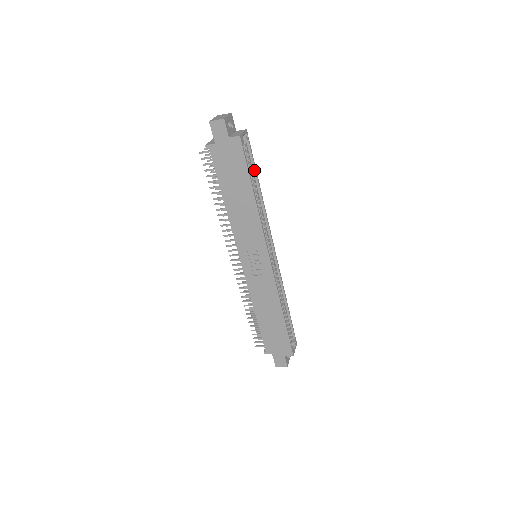
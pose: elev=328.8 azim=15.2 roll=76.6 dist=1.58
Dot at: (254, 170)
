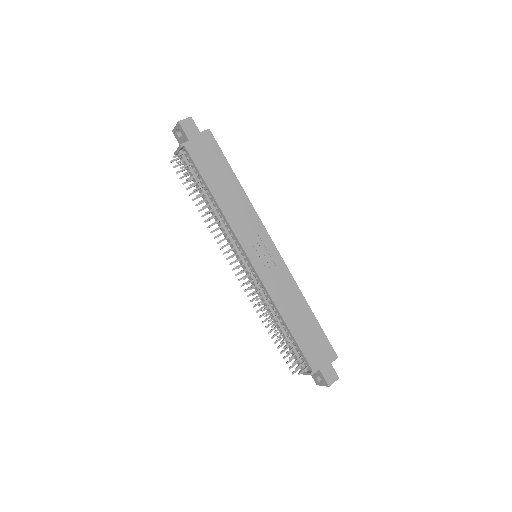
Dot at: occluded
